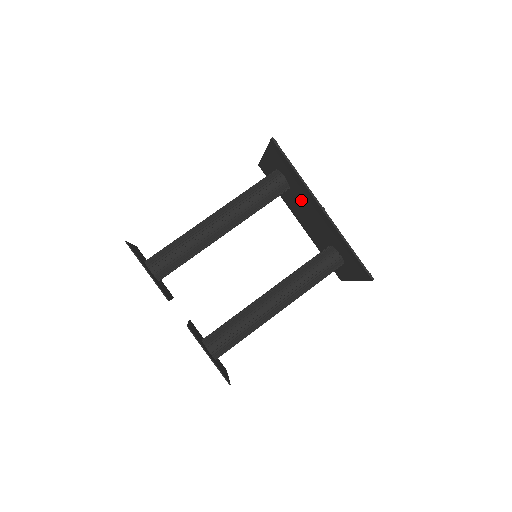
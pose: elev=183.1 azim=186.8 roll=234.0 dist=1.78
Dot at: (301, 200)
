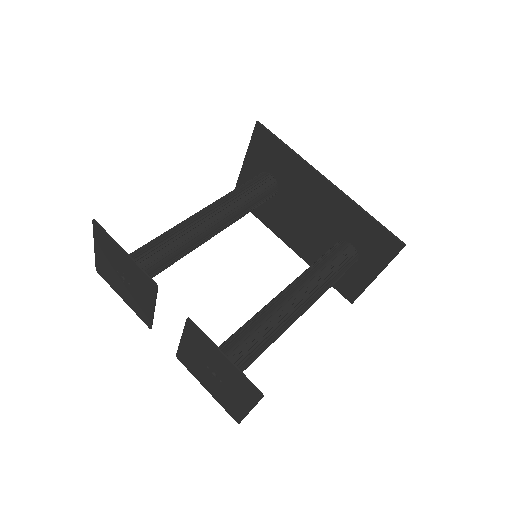
Dot at: (295, 196)
